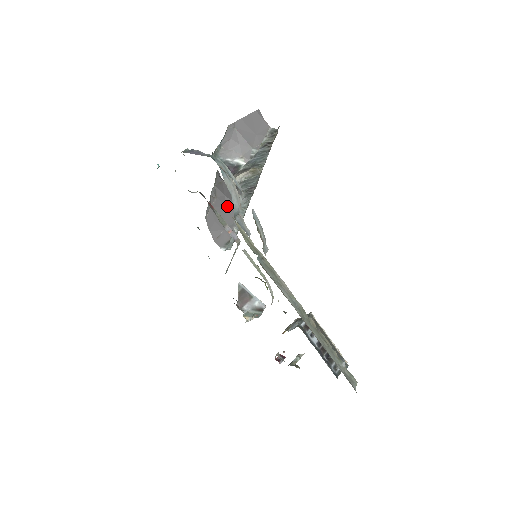
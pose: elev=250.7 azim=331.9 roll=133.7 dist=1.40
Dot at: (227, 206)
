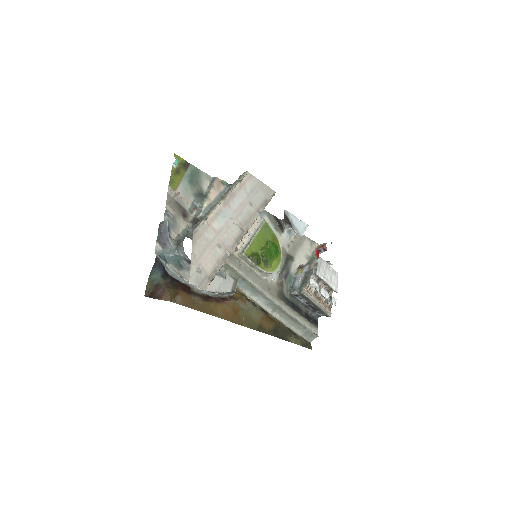
Dot at: occluded
